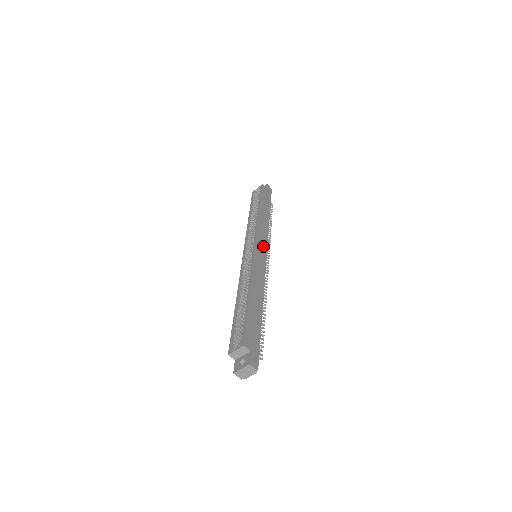
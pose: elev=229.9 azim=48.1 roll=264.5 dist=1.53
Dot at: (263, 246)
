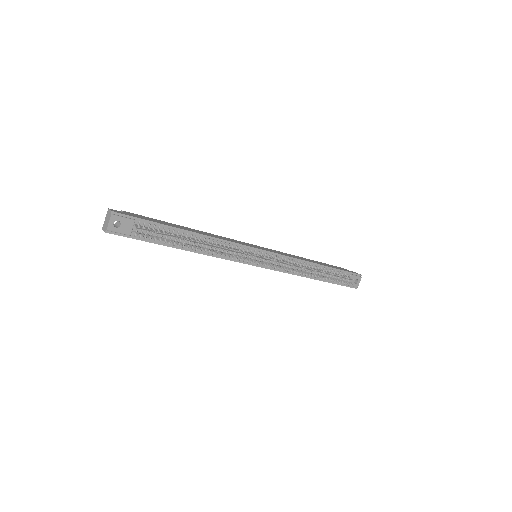
Dot at: (268, 250)
